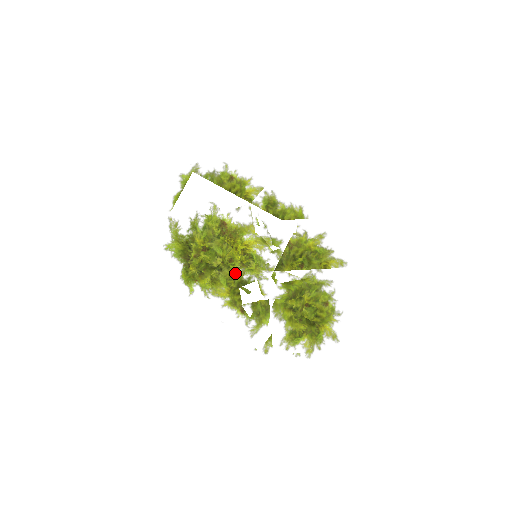
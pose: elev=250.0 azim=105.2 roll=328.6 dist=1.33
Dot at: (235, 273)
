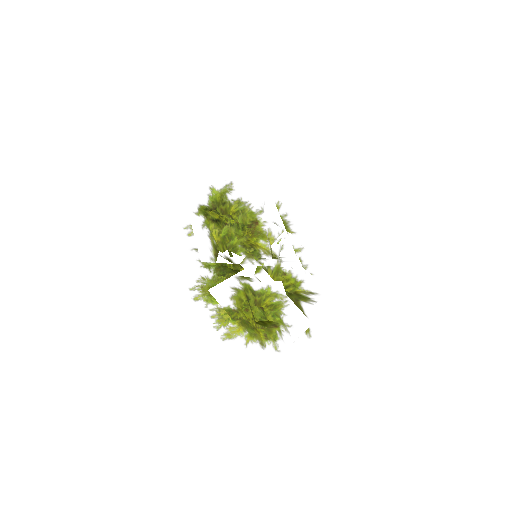
Dot at: (239, 233)
